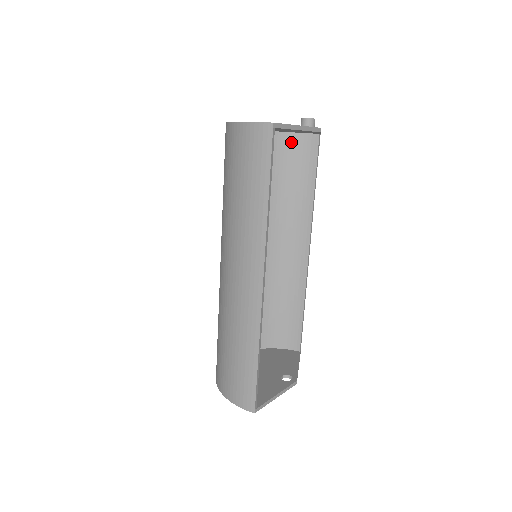
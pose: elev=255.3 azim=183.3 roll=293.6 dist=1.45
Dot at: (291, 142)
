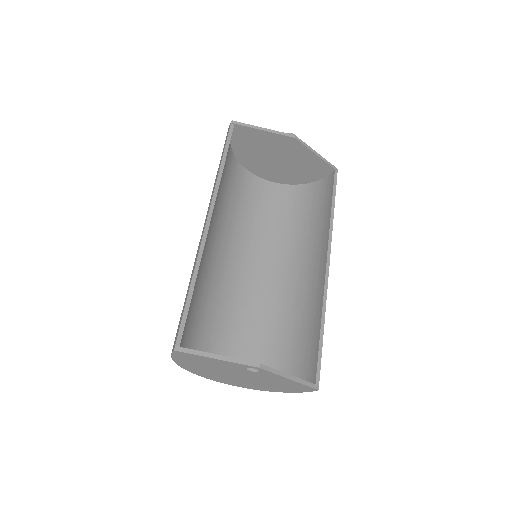
Dot at: (316, 187)
